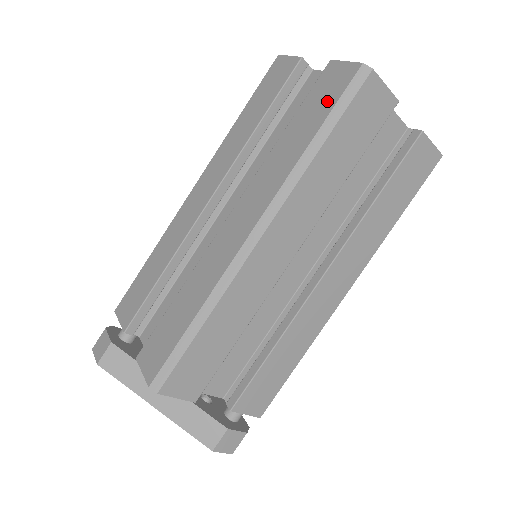
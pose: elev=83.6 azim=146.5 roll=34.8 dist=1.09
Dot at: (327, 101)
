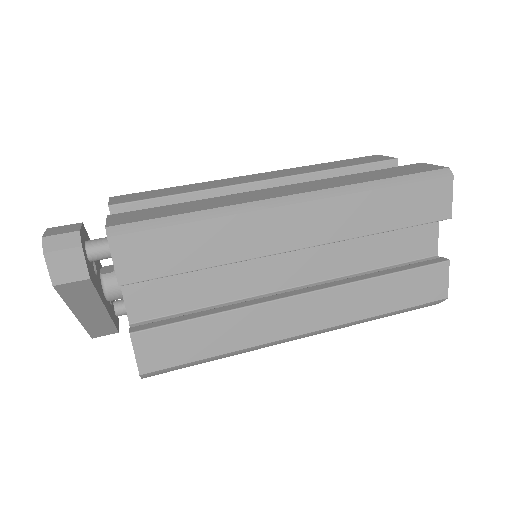
Dot at: occluded
